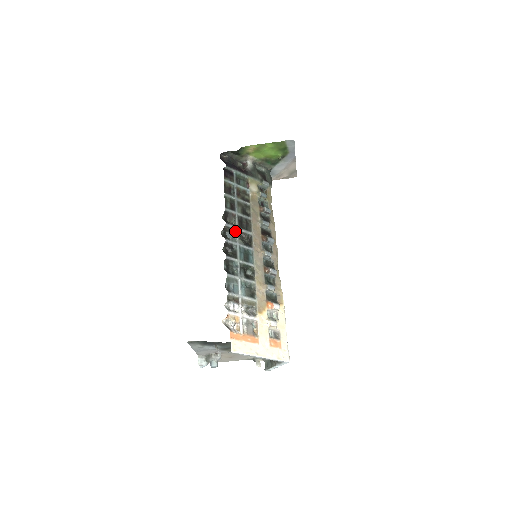
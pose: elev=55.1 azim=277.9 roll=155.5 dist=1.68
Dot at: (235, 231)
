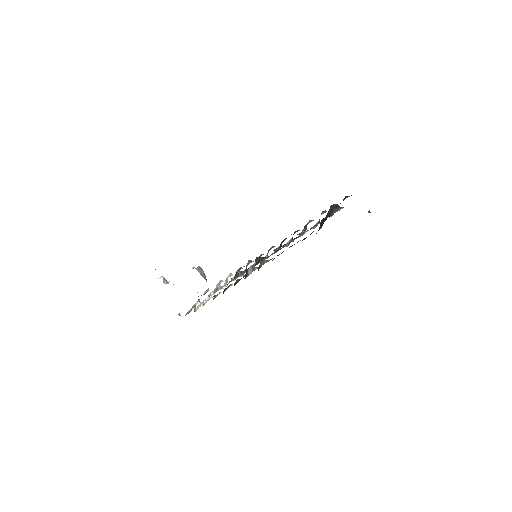
Dot at: occluded
